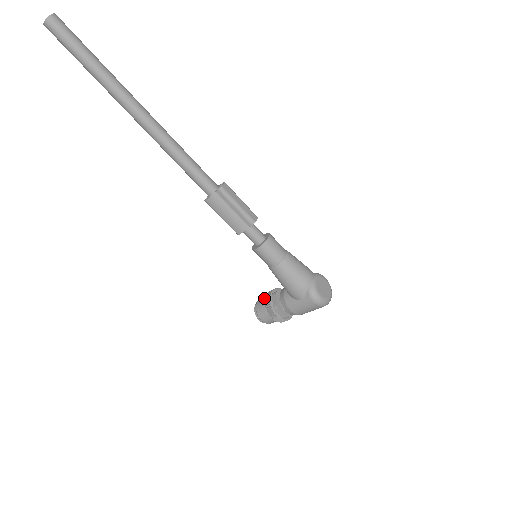
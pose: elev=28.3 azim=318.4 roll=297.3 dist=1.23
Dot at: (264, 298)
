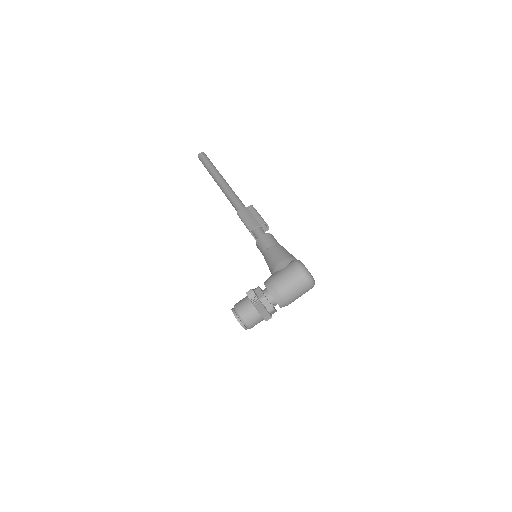
Dot at: occluded
